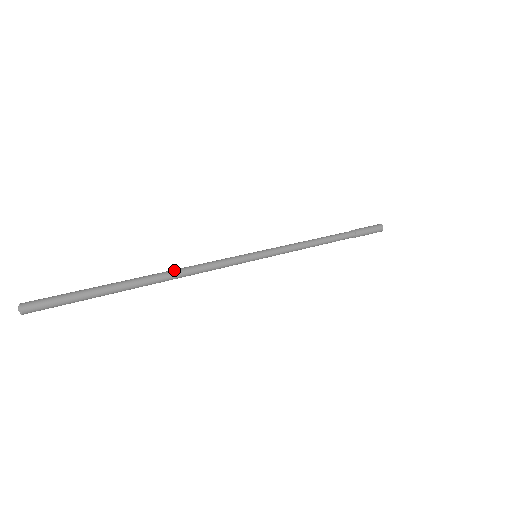
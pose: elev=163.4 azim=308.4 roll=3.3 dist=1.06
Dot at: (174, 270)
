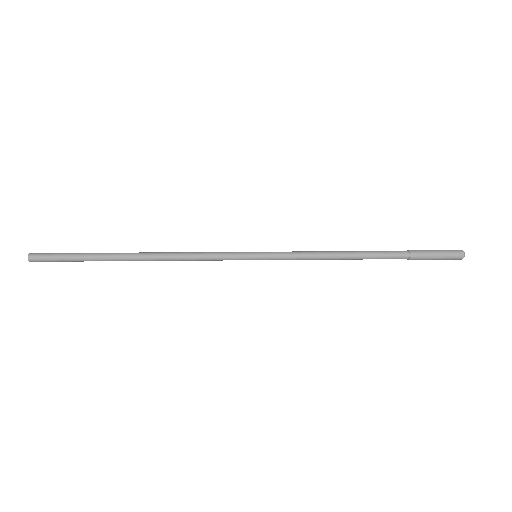
Dot at: (159, 254)
